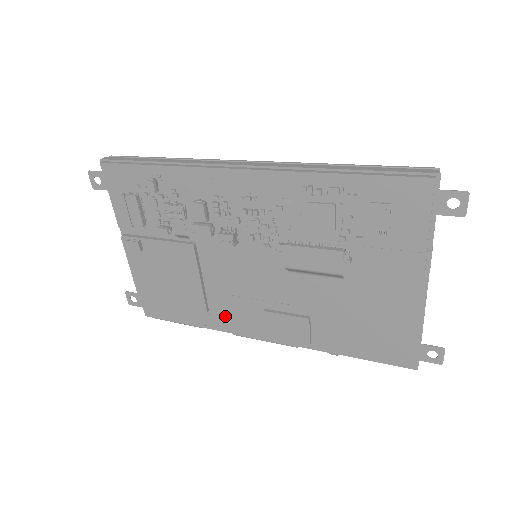
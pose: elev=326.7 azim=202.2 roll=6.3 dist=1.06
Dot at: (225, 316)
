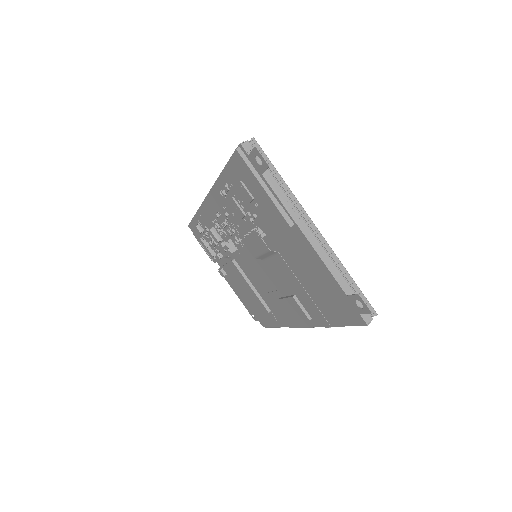
Dot at: (278, 313)
